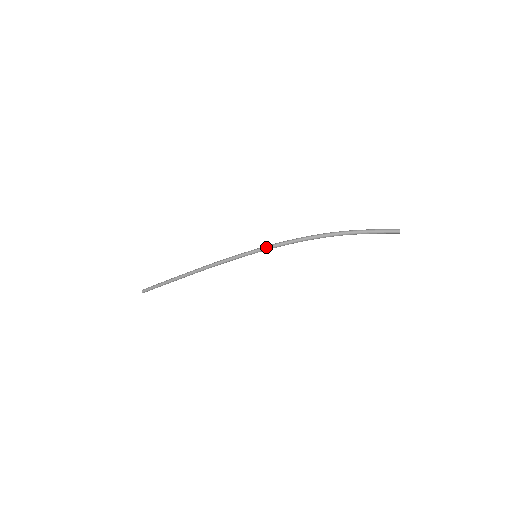
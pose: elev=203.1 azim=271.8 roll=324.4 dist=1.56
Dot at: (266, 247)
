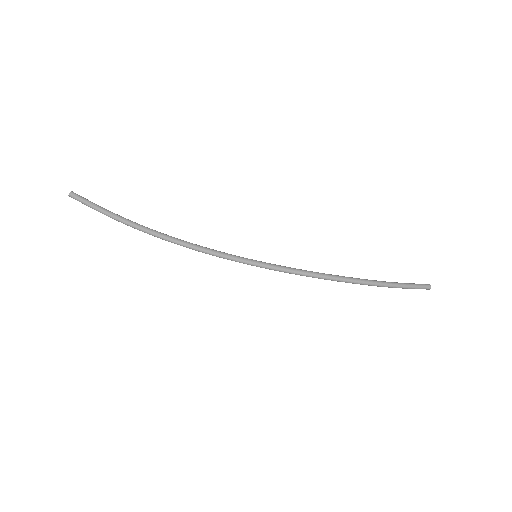
Dot at: (275, 270)
